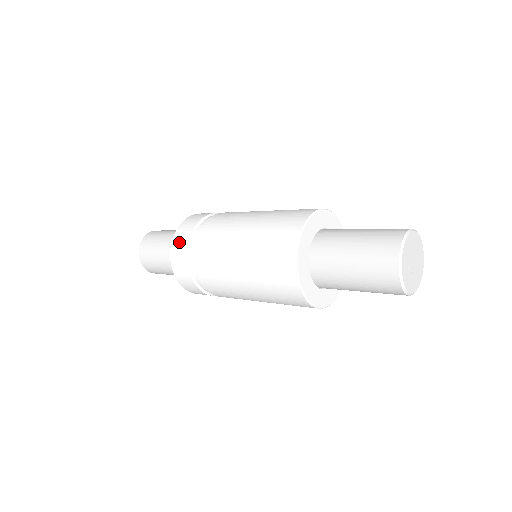
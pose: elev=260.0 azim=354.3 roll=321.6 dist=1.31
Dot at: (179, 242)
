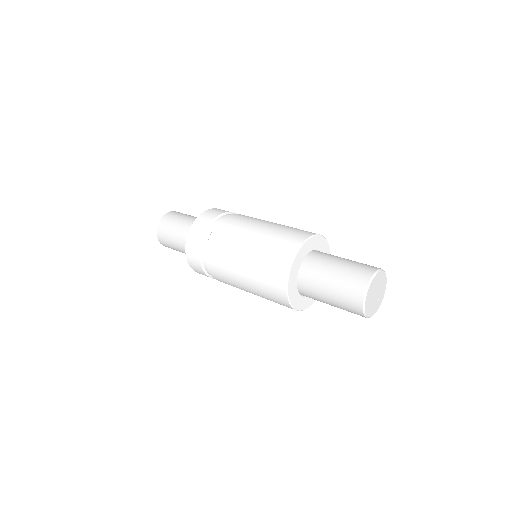
Dot at: (201, 221)
